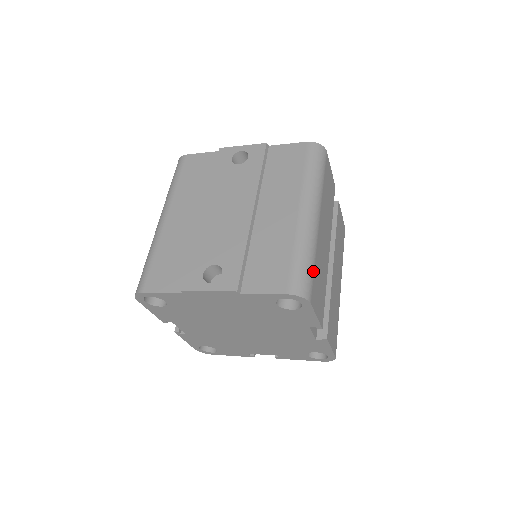
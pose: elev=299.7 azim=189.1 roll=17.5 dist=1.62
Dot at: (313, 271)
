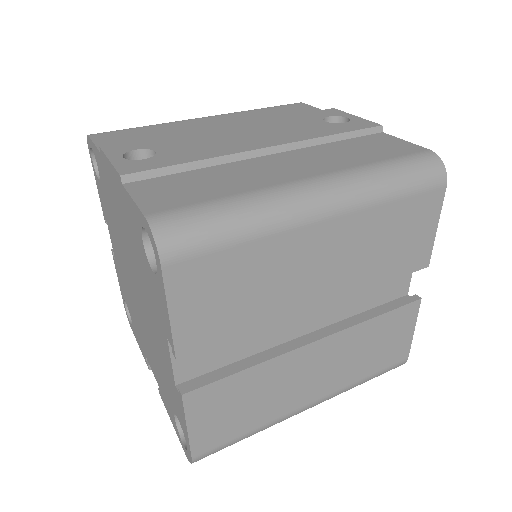
Dot at: (223, 244)
